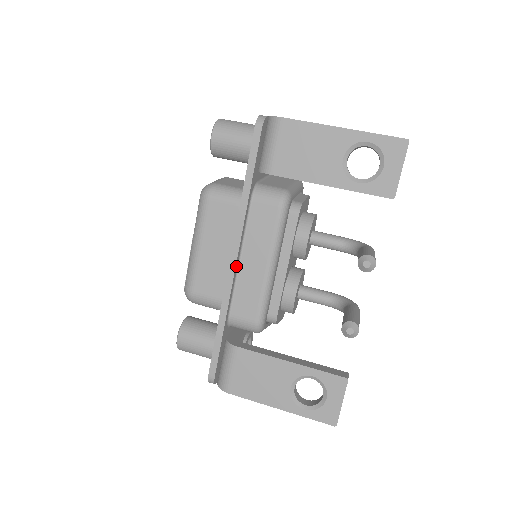
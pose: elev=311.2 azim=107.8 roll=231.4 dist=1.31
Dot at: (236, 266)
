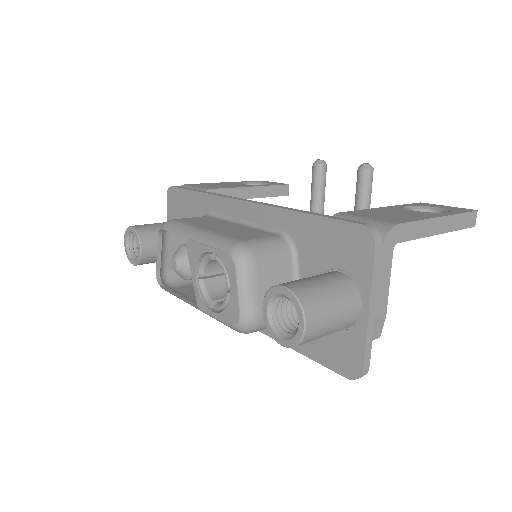
Dot at: occluded
